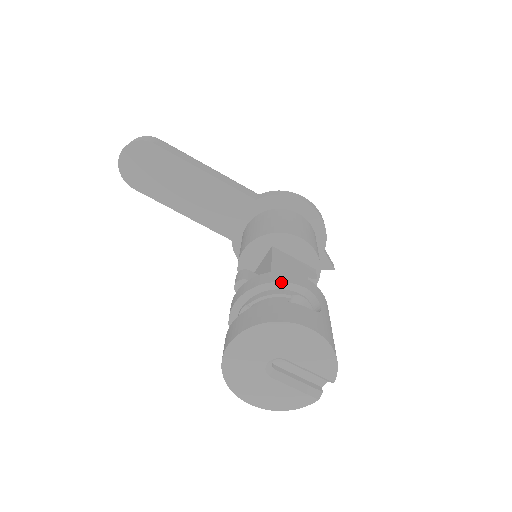
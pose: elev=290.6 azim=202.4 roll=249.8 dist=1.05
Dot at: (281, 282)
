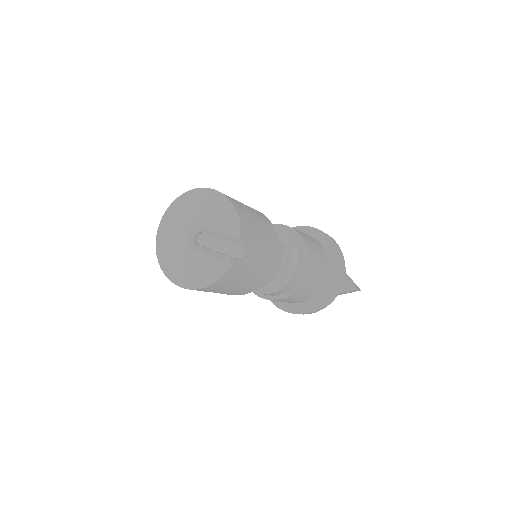
Dot at: occluded
